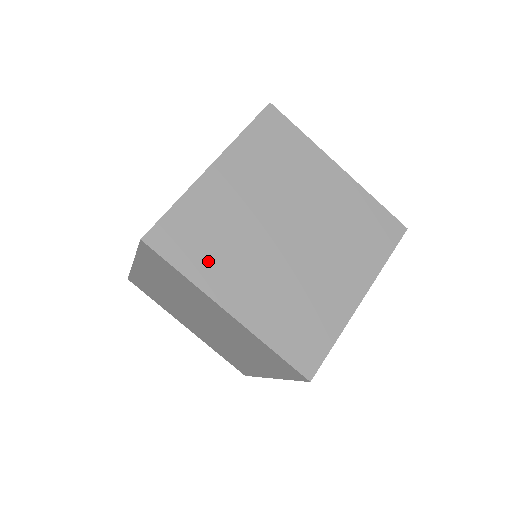
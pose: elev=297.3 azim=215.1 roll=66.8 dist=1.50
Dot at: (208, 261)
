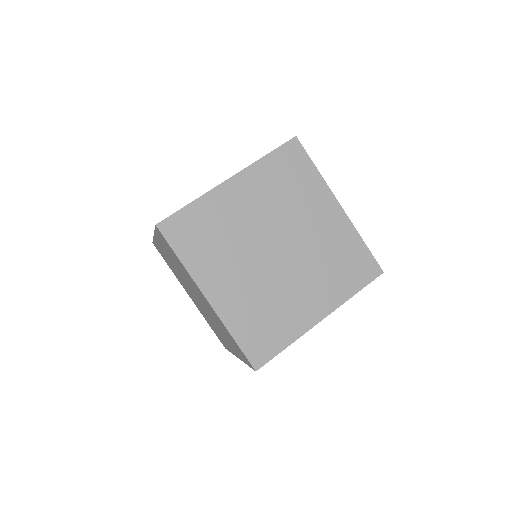
Dot at: (203, 255)
